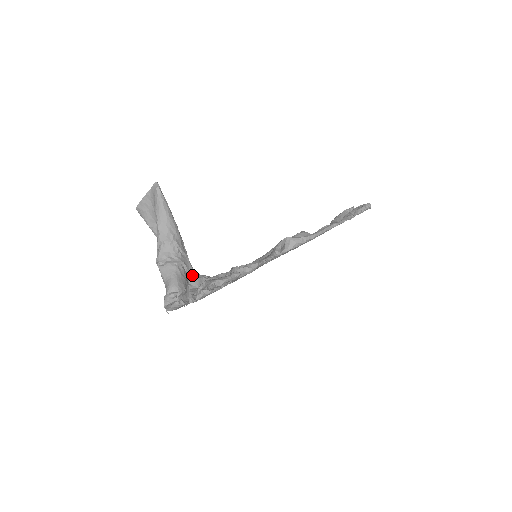
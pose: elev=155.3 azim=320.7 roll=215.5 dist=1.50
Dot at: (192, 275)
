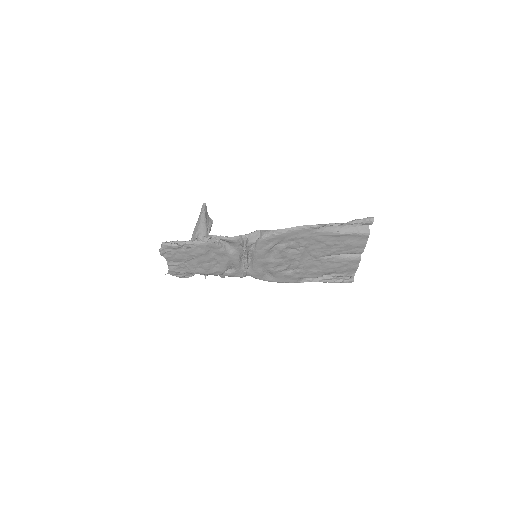
Dot at: occluded
